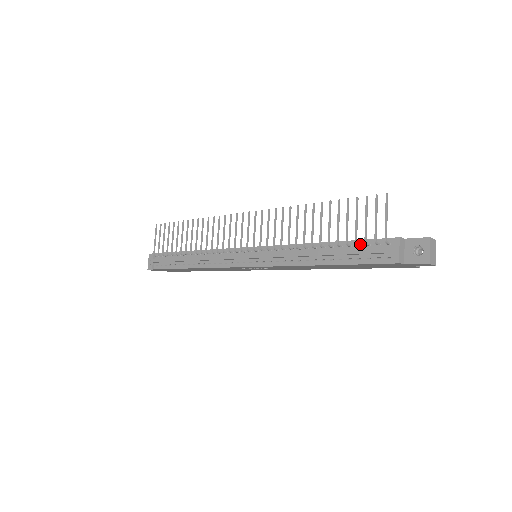
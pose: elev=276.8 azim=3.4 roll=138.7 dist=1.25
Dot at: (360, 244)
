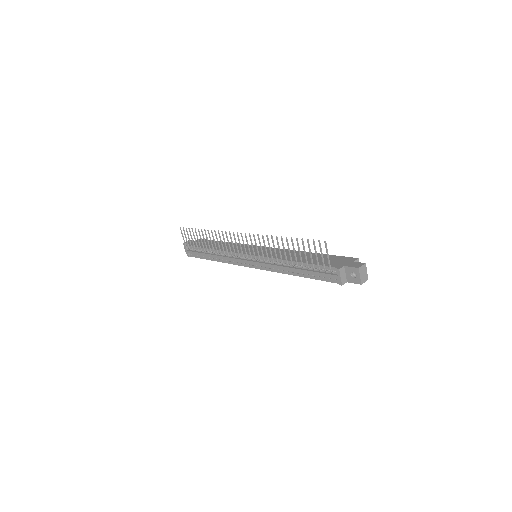
Dot at: (317, 268)
